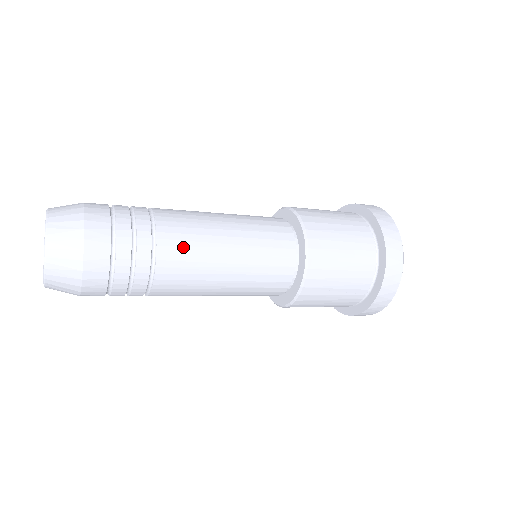
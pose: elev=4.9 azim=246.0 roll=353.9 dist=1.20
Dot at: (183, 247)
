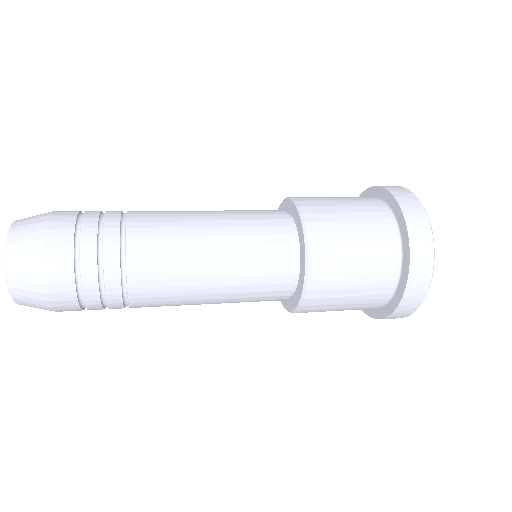
Dot at: (157, 272)
